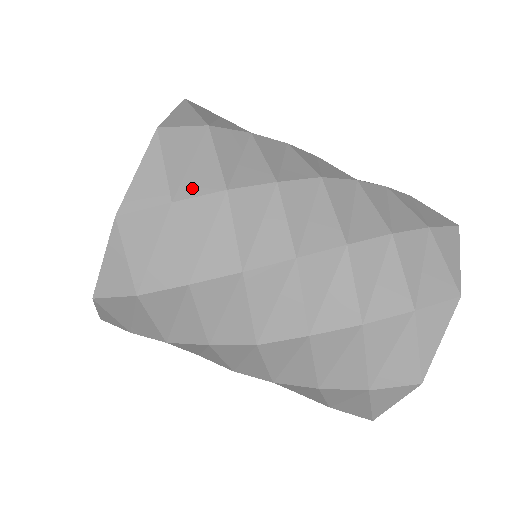
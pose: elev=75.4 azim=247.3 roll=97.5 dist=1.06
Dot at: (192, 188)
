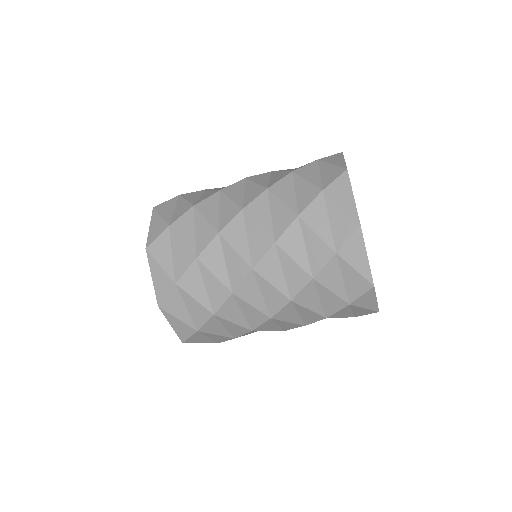
Dot at: (177, 216)
